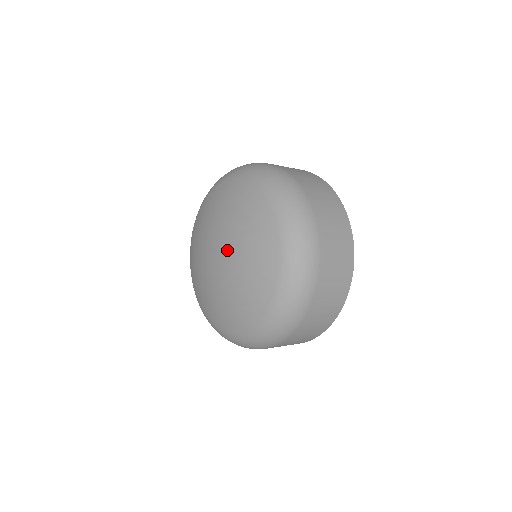
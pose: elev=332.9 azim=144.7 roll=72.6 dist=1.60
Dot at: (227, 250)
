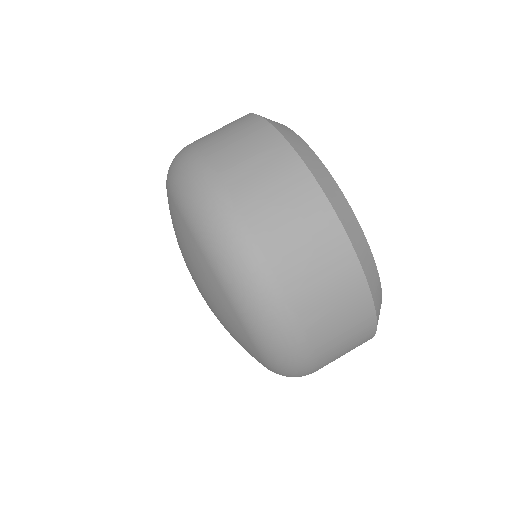
Dot at: occluded
